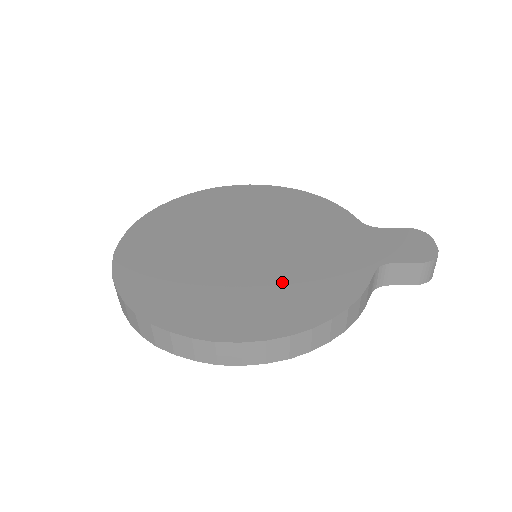
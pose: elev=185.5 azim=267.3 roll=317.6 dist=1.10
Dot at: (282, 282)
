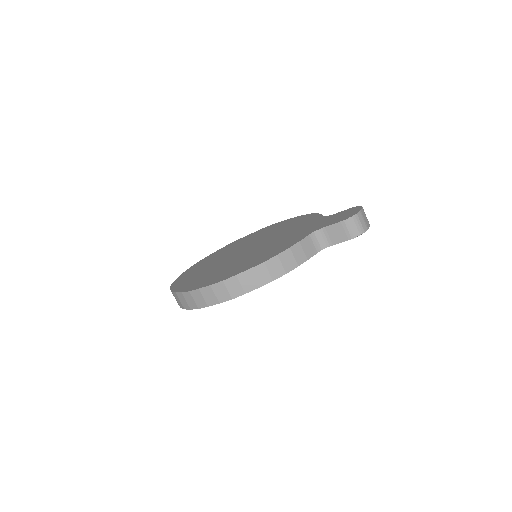
Dot at: (252, 257)
